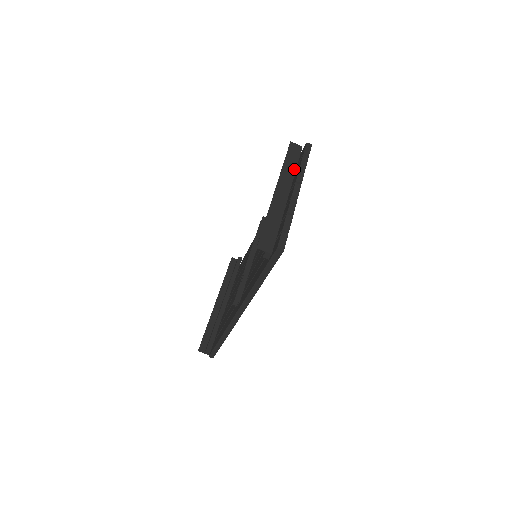
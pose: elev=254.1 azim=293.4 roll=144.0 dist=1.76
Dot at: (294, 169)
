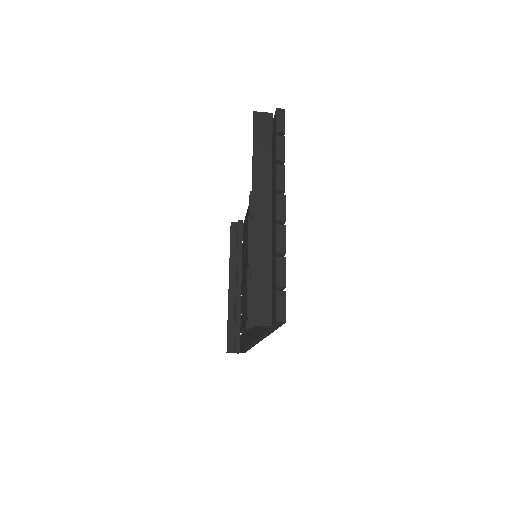
Dot at: (269, 162)
